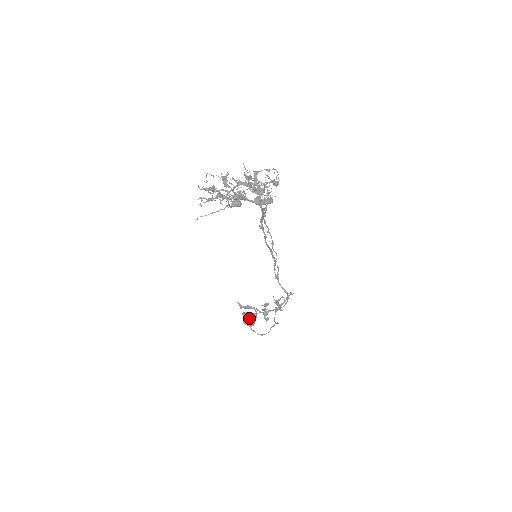
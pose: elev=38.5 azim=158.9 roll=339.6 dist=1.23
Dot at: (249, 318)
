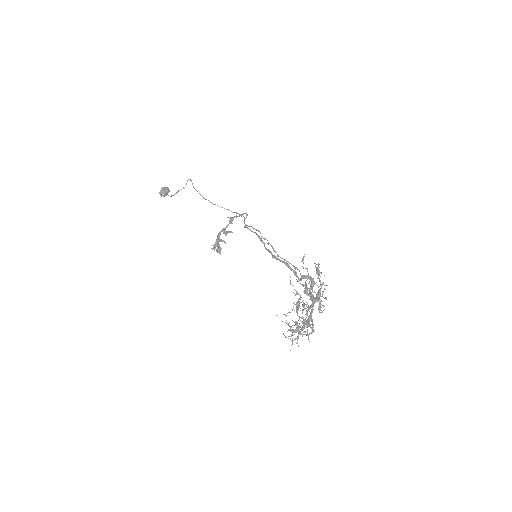
Dot at: (166, 192)
